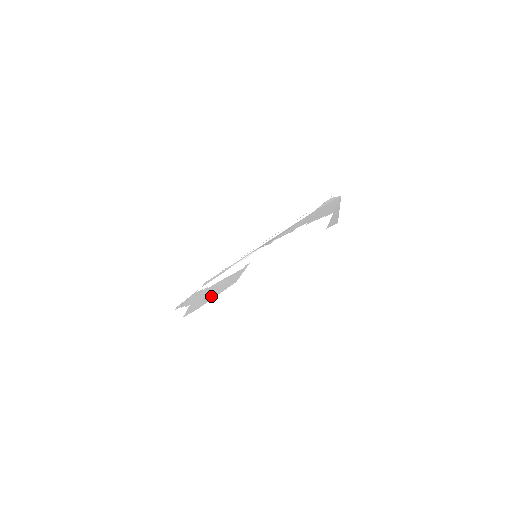
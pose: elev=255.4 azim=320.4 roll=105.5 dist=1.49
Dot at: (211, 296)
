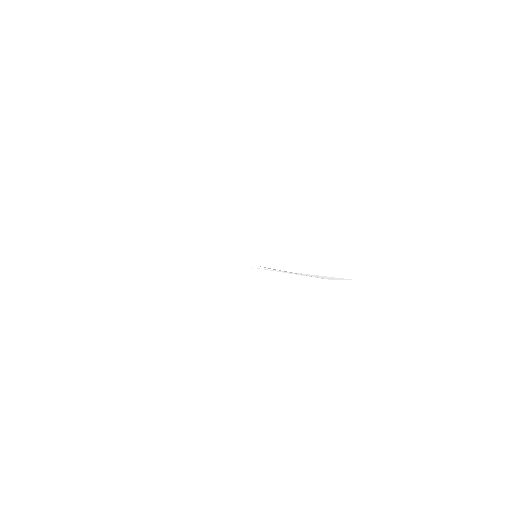
Dot at: occluded
